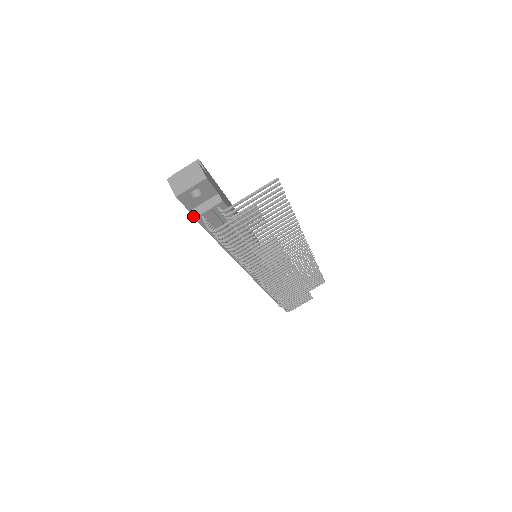
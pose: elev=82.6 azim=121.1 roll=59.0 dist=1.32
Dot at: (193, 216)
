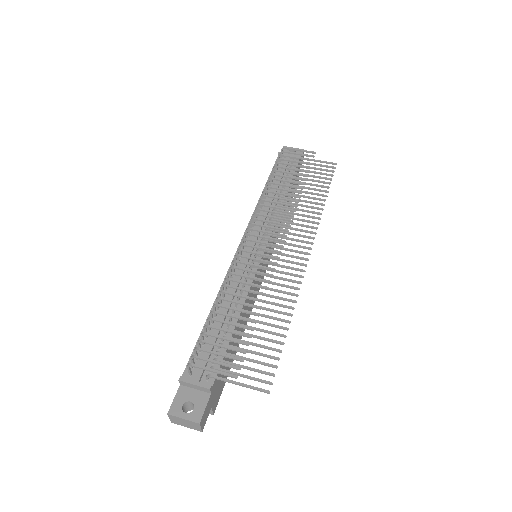
Dot at: occluded
